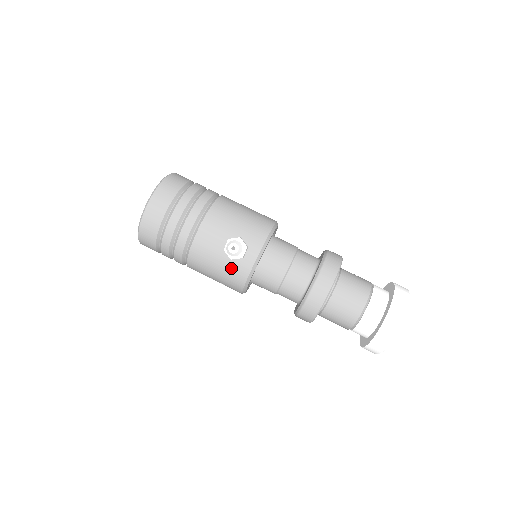
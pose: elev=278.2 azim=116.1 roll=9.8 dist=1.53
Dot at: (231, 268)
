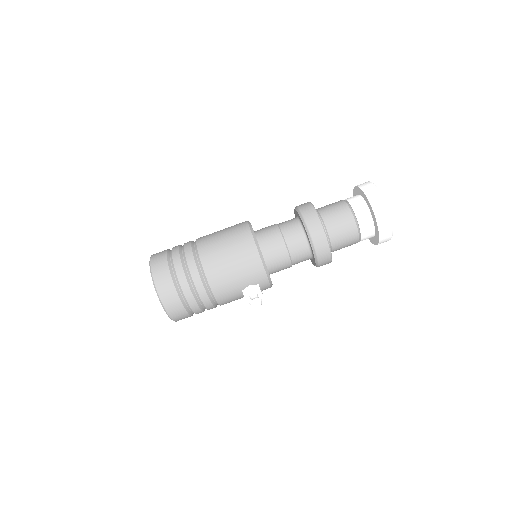
Dot at: occluded
